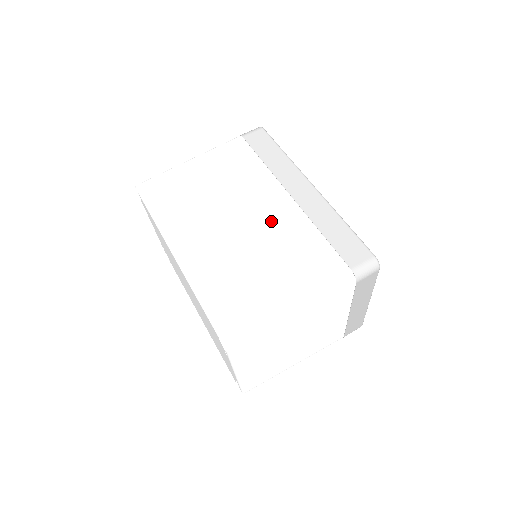
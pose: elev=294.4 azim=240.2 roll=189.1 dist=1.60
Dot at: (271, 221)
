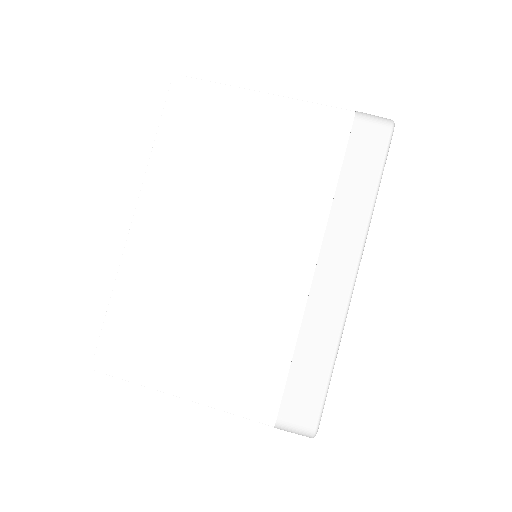
Dot at: (262, 277)
